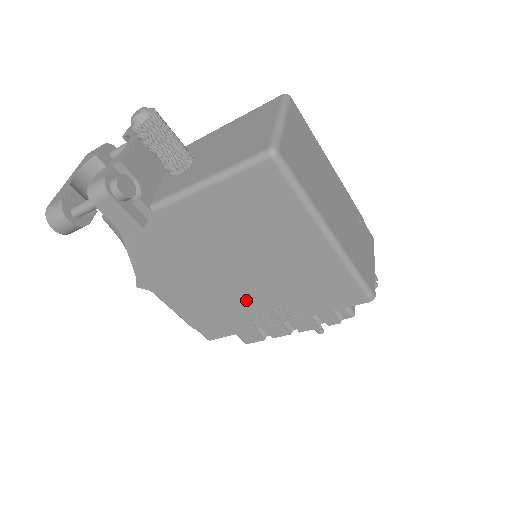
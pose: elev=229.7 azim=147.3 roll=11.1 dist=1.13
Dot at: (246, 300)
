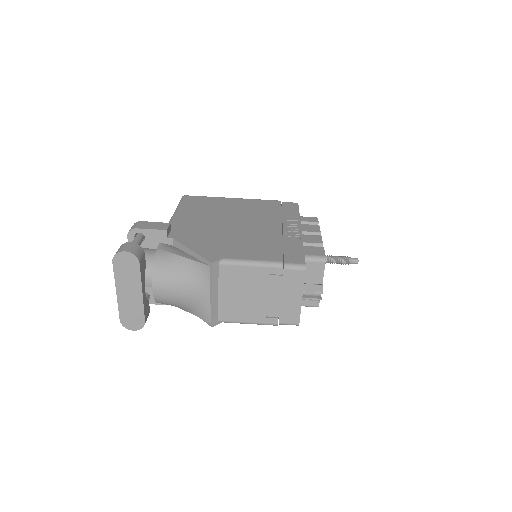
Dot at: (266, 230)
